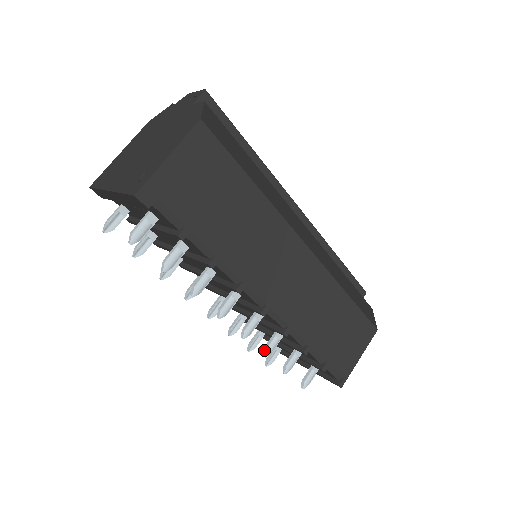
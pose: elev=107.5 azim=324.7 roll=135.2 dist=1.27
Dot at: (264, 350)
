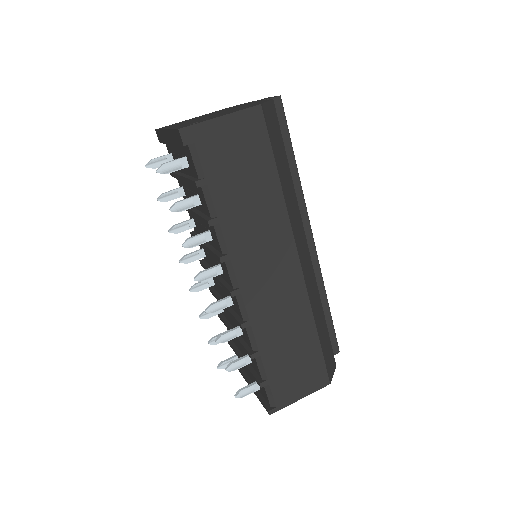
Dot at: (219, 336)
